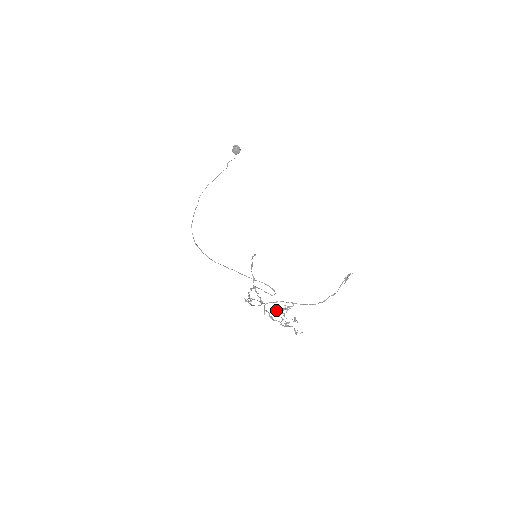
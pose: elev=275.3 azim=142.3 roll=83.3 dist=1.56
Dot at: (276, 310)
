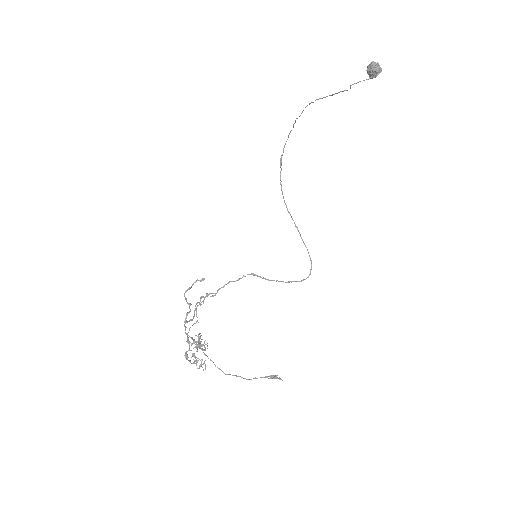
Dot at: occluded
